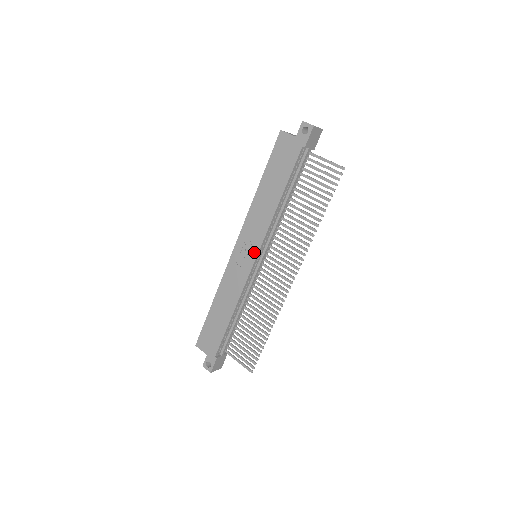
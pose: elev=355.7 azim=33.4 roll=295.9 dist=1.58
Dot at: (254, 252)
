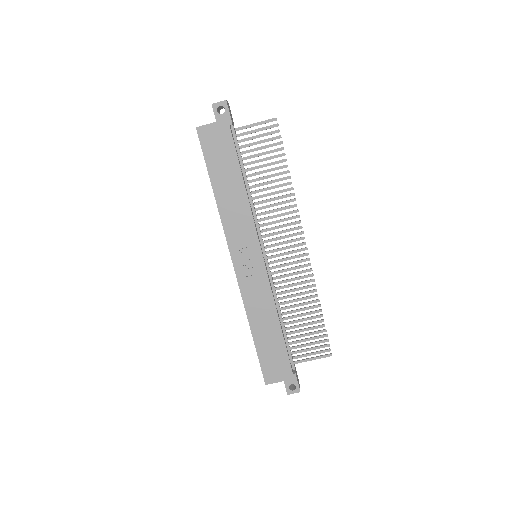
Dot at: (256, 251)
